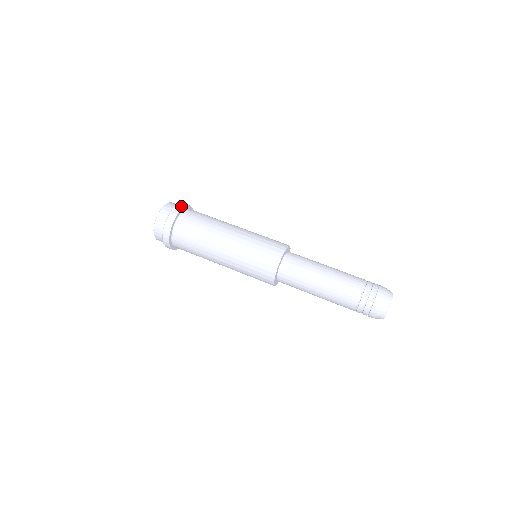
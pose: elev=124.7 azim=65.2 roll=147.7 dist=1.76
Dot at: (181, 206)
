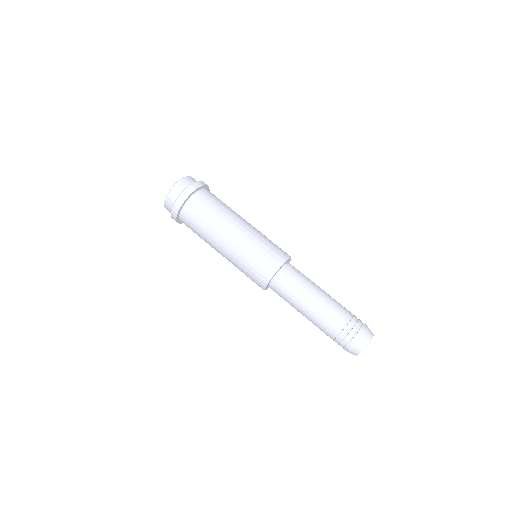
Dot at: (187, 194)
